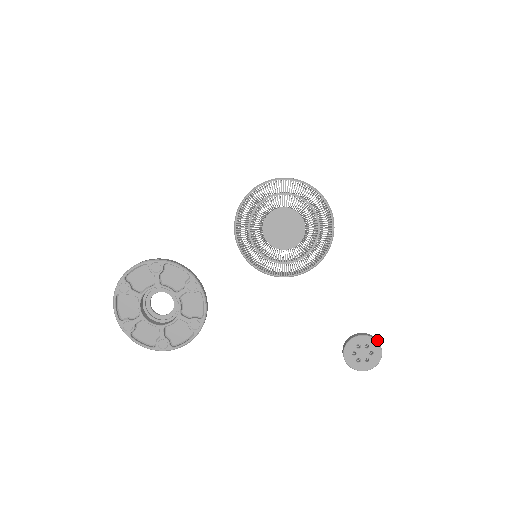
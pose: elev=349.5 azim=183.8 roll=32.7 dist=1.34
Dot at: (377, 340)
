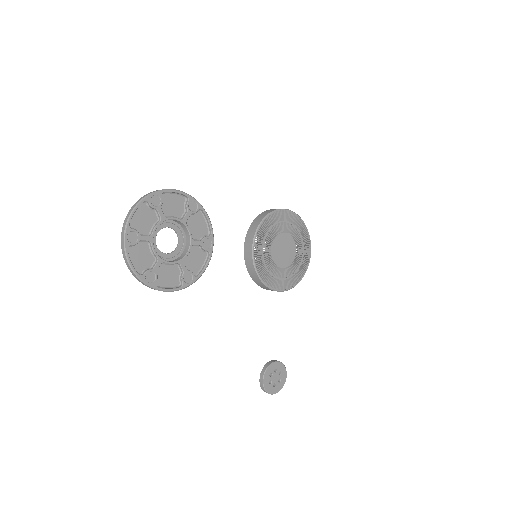
Dot at: (284, 372)
